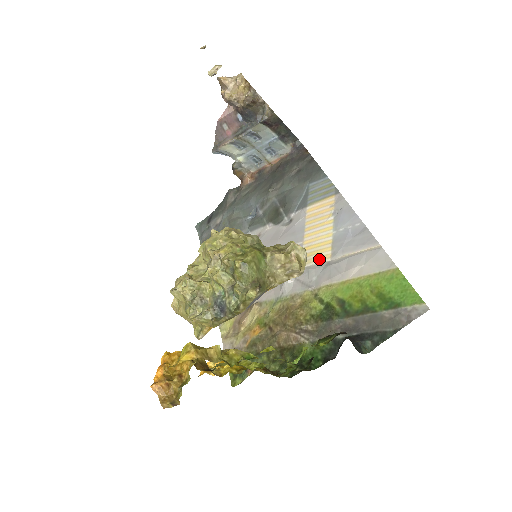
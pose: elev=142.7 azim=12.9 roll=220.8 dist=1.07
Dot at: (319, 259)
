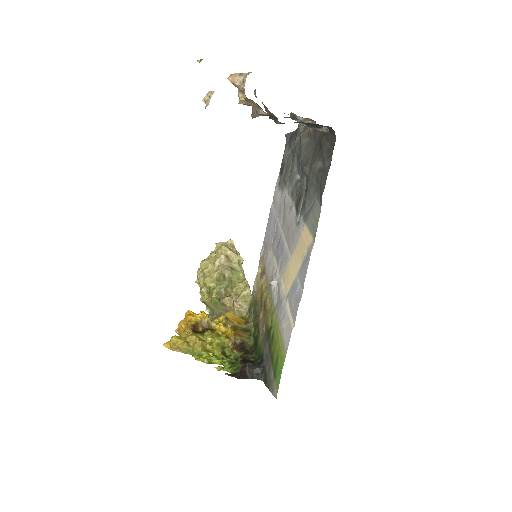
Dot at: (285, 287)
